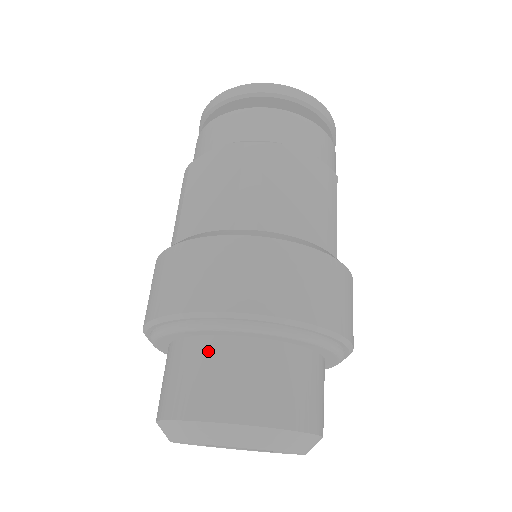
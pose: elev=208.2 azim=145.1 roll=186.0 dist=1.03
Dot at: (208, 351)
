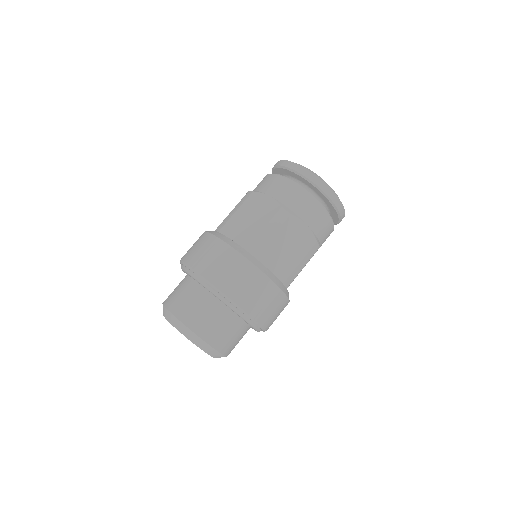
Dot at: (200, 295)
